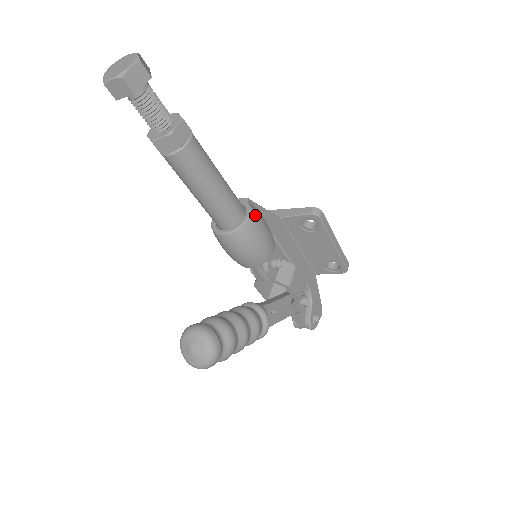
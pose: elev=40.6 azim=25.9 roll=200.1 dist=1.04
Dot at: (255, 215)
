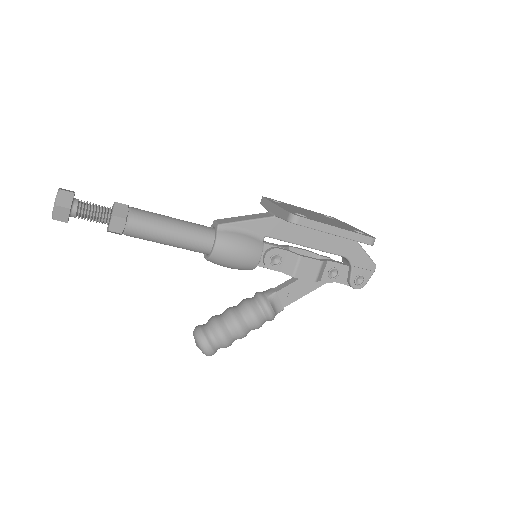
Dot at: (222, 243)
